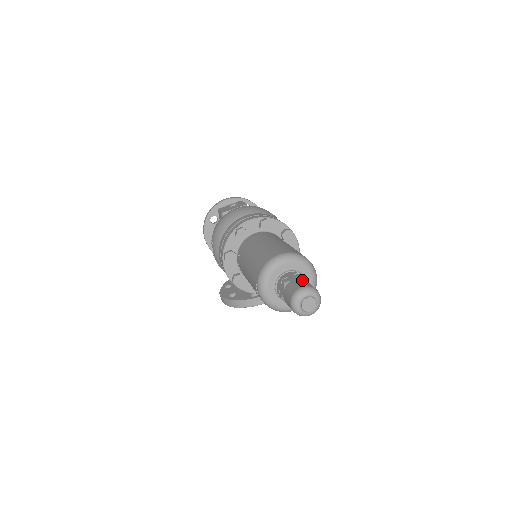
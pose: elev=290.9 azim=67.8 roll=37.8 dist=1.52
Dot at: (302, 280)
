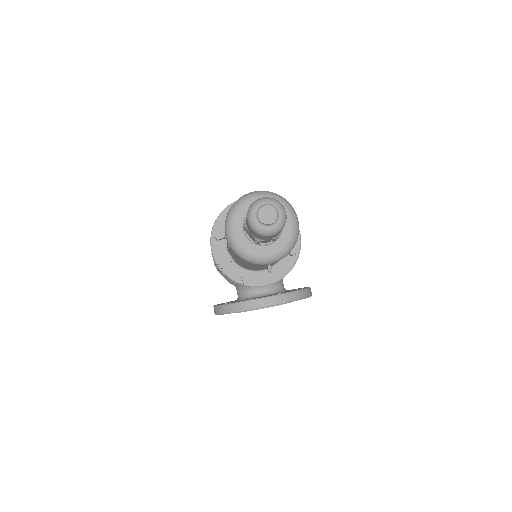
Dot at: occluded
